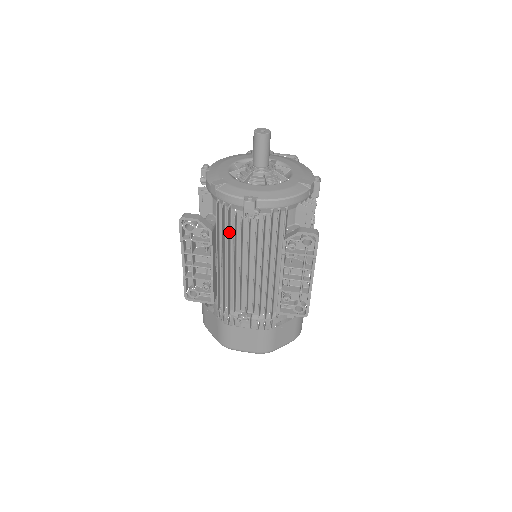
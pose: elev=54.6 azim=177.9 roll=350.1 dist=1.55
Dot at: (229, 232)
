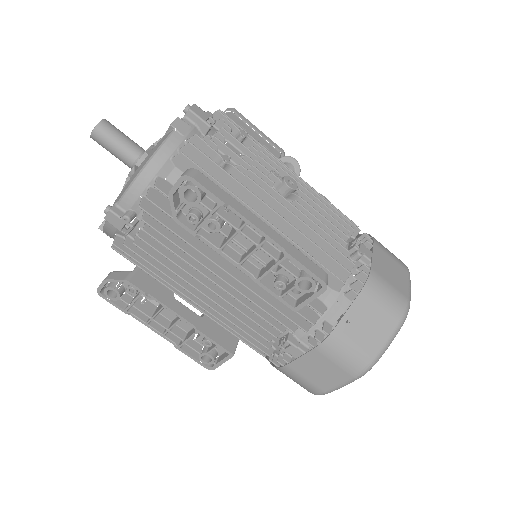
Dot at: occluded
